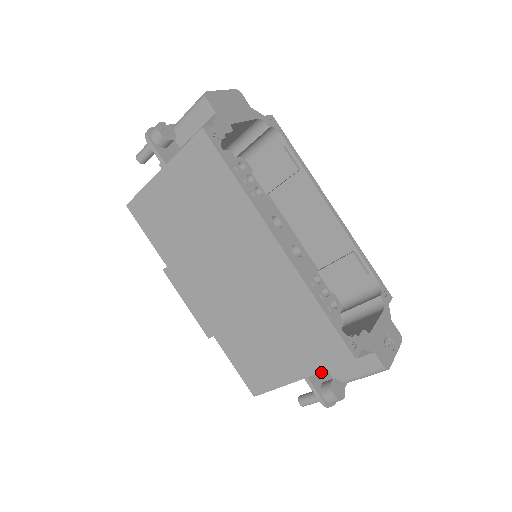
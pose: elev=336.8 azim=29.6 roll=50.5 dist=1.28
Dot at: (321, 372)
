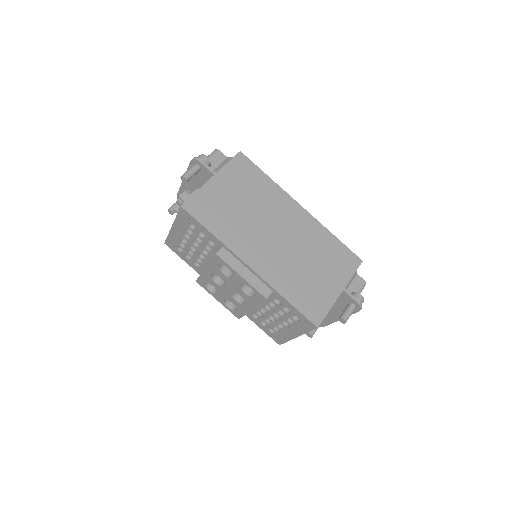
Dot at: occluded
